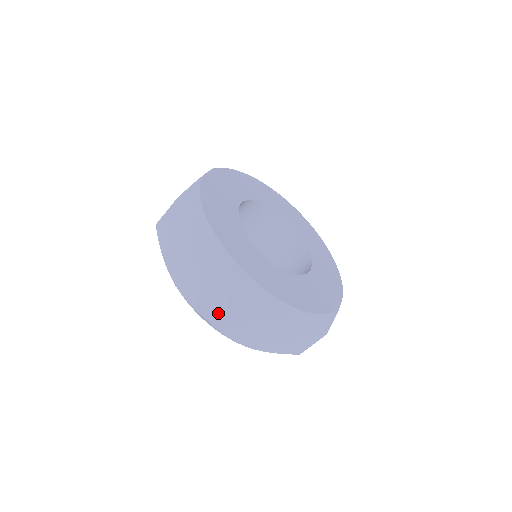
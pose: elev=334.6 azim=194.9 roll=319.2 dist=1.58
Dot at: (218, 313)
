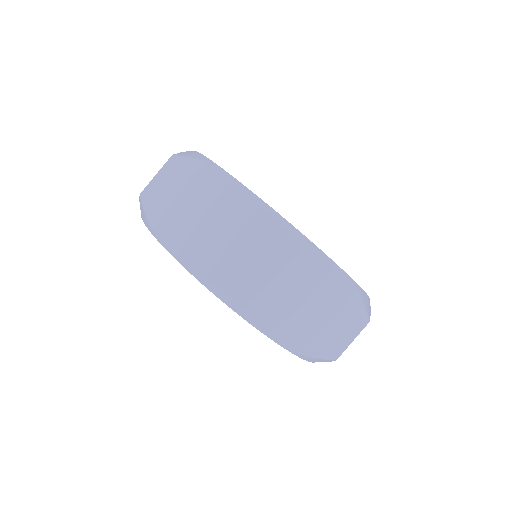
Dot at: (245, 267)
